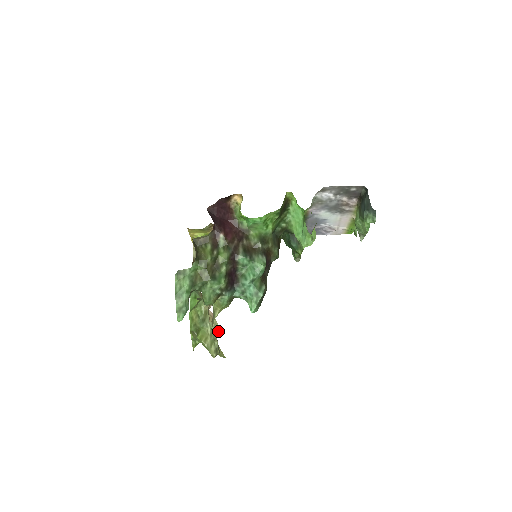
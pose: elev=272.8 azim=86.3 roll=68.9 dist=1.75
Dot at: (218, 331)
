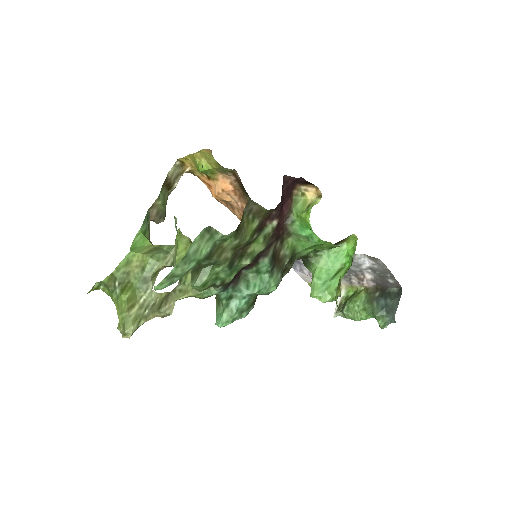
Dot at: (164, 316)
